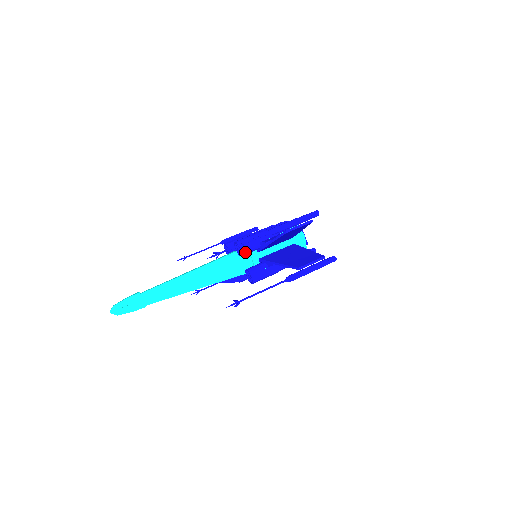
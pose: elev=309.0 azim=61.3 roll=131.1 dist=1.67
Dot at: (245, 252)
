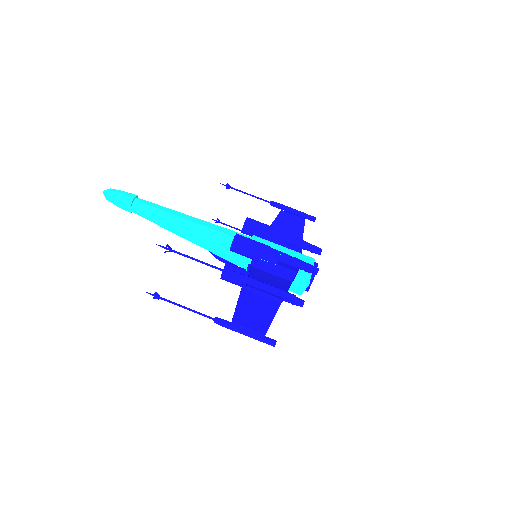
Dot at: (234, 251)
